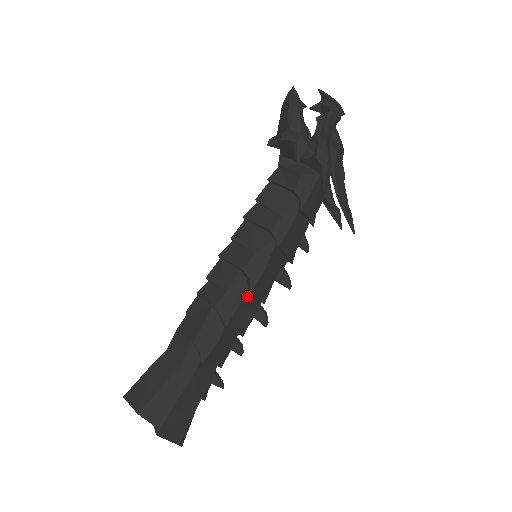
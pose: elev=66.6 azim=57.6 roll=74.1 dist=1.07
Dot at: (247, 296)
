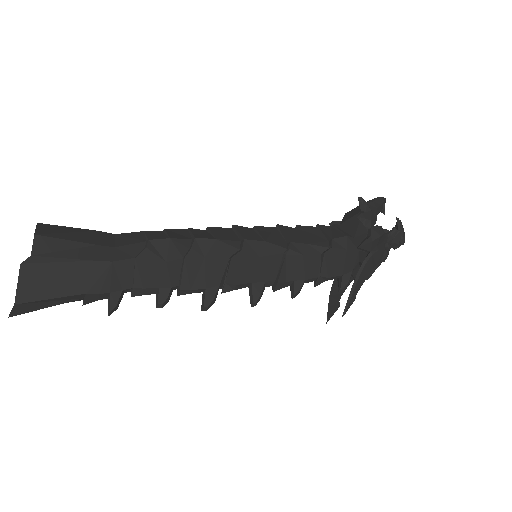
Dot at: (225, 260)
